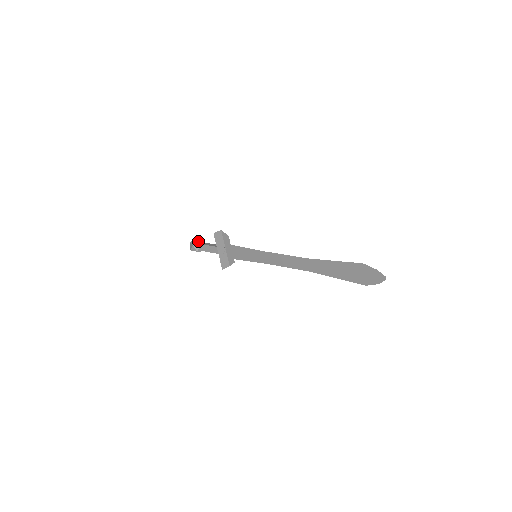
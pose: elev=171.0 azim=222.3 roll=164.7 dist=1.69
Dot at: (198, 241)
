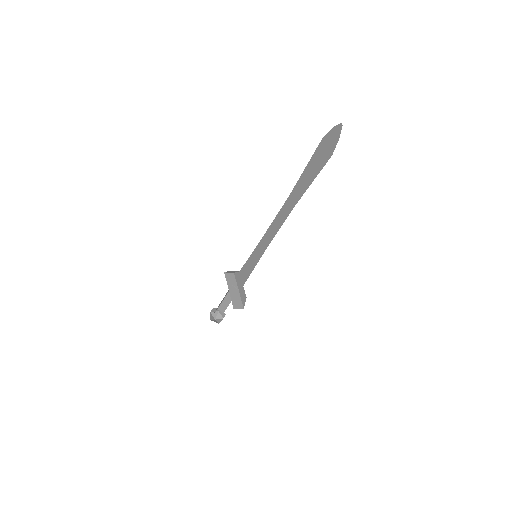
Dot at: (221, 314)
